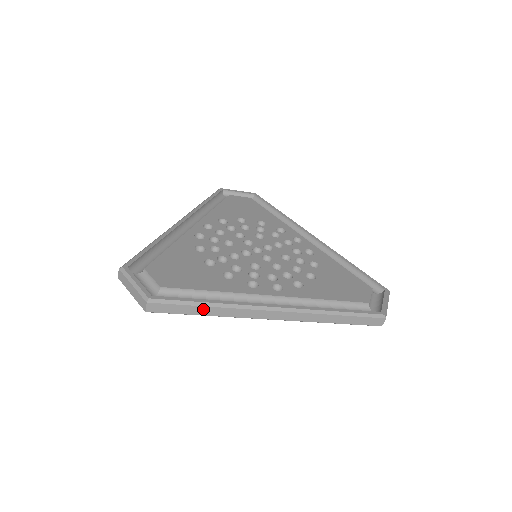
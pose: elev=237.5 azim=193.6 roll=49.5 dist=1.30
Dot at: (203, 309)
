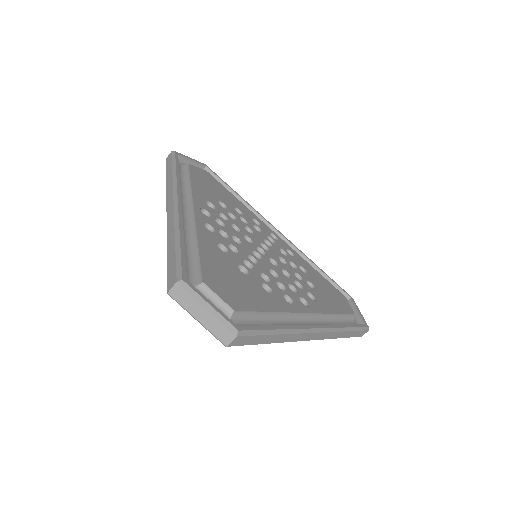
Dot at: (274, 337)
